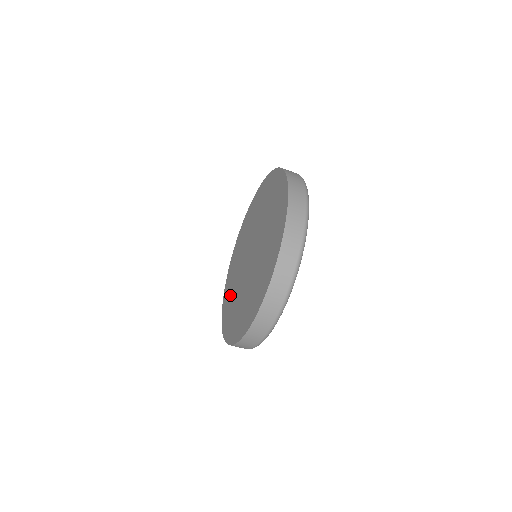
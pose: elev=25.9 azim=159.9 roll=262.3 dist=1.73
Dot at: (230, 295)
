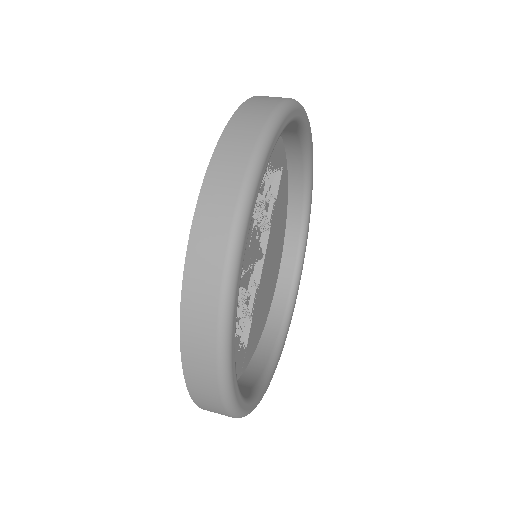
Dot at: occluded
